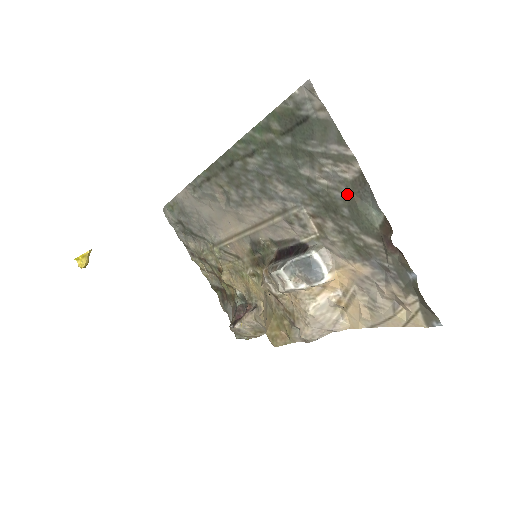
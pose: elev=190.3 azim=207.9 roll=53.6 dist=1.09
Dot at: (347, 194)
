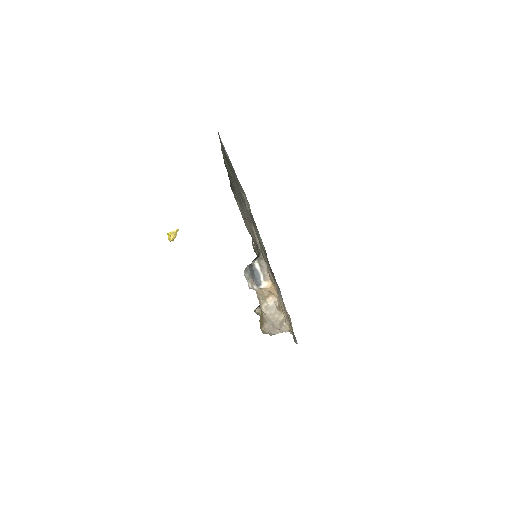
Dot at: occluded
